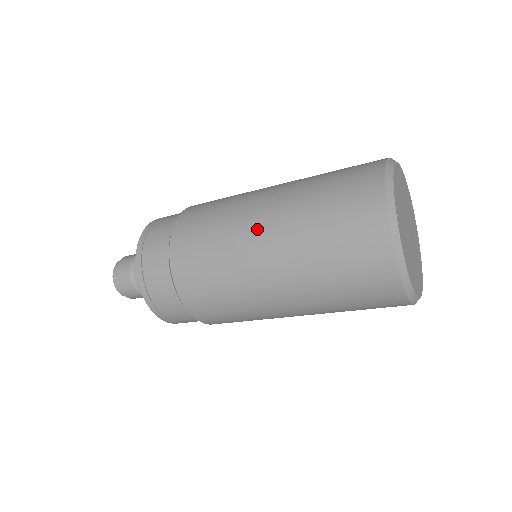
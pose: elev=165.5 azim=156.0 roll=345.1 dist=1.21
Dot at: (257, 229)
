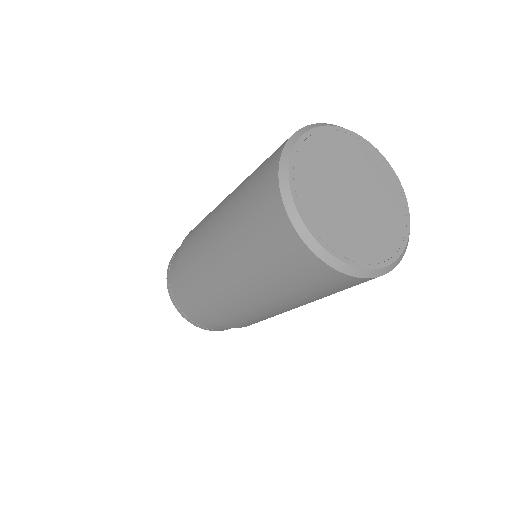
Dot at: (213, 242)
